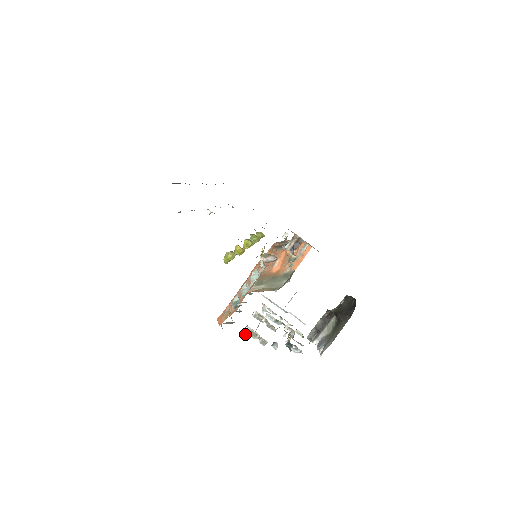
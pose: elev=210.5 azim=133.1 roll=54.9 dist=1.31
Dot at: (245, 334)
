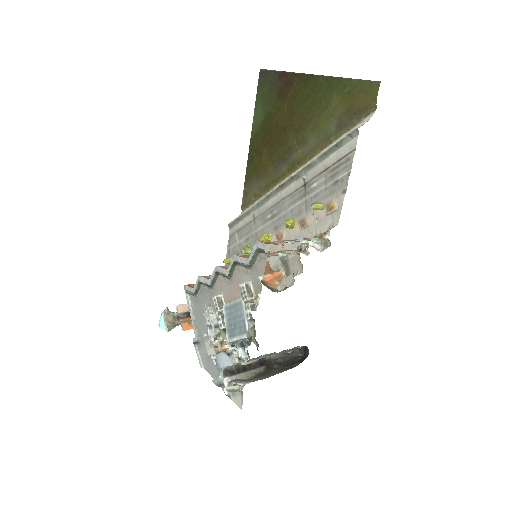
Dot at: (262, 278)
